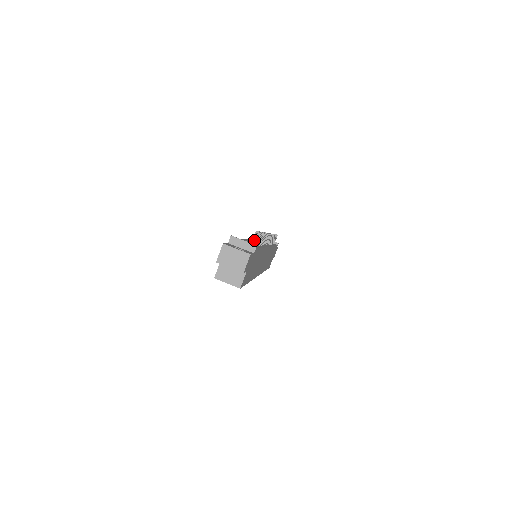
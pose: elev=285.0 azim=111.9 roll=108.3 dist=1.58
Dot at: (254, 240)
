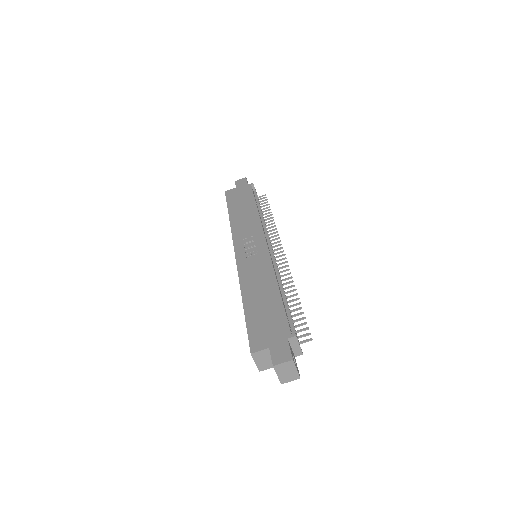
Dot at: (301, 337)
